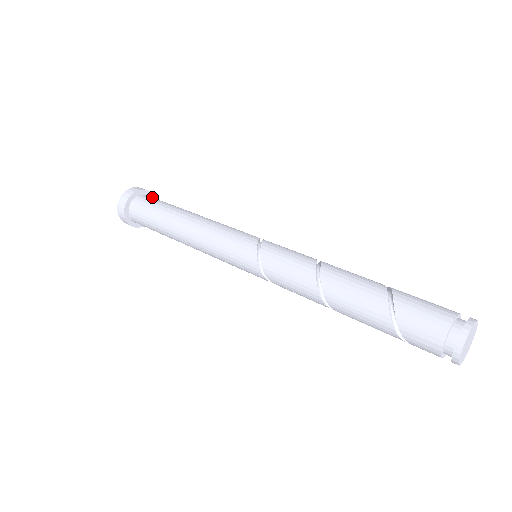
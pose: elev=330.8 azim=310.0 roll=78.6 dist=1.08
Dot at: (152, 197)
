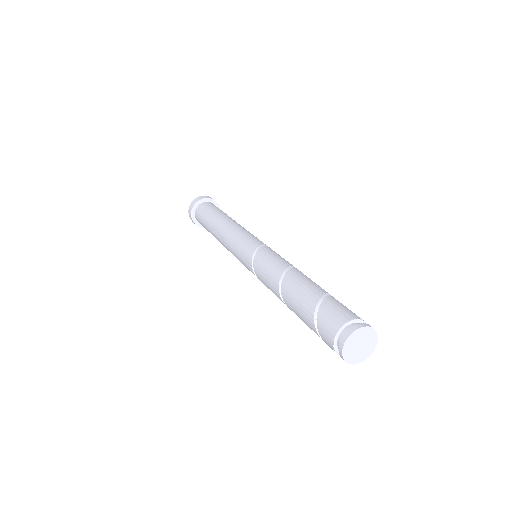
Dot at: occluded
